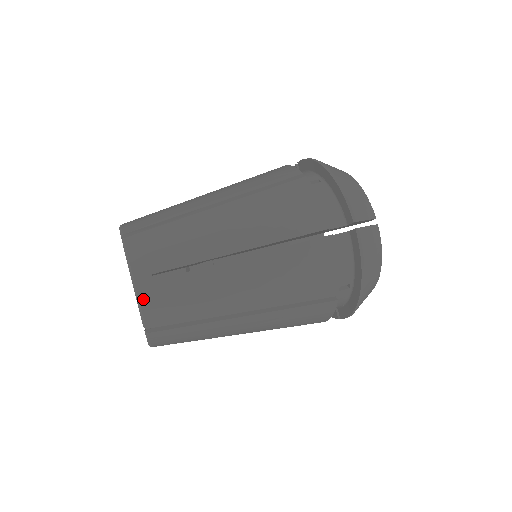
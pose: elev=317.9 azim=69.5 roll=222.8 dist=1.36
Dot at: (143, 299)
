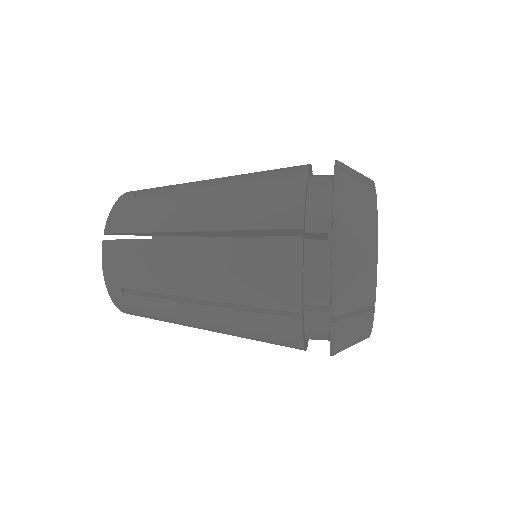
Dot at: (116, 206)
